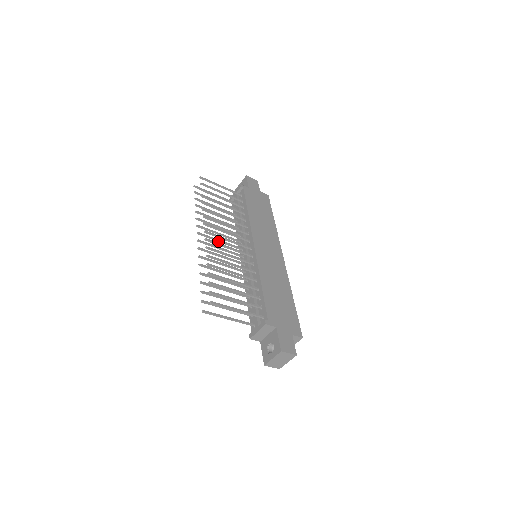
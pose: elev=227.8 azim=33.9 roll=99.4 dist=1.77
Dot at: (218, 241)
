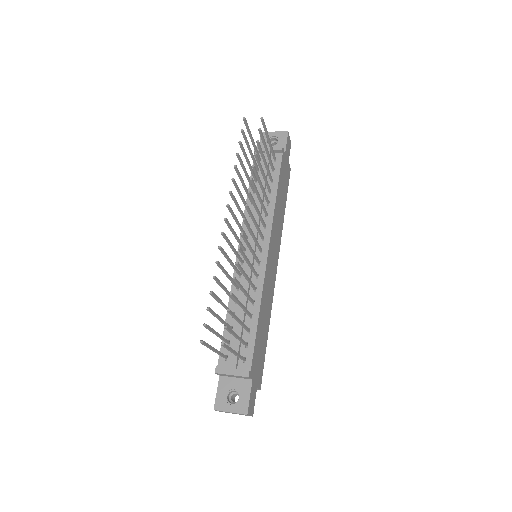
Dot at: (236, 221)
